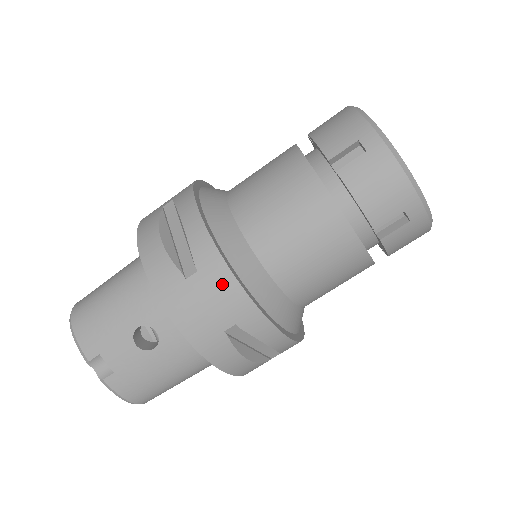
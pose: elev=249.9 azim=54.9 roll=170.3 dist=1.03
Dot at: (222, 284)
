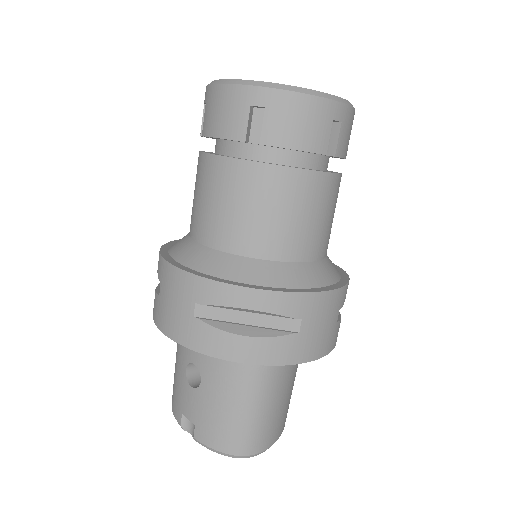
Dot at: (170, 278)
